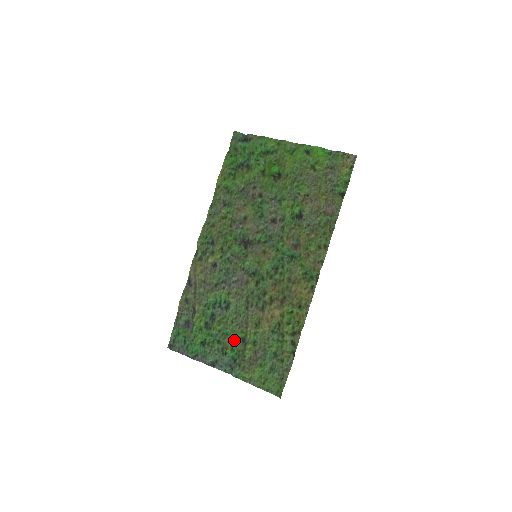
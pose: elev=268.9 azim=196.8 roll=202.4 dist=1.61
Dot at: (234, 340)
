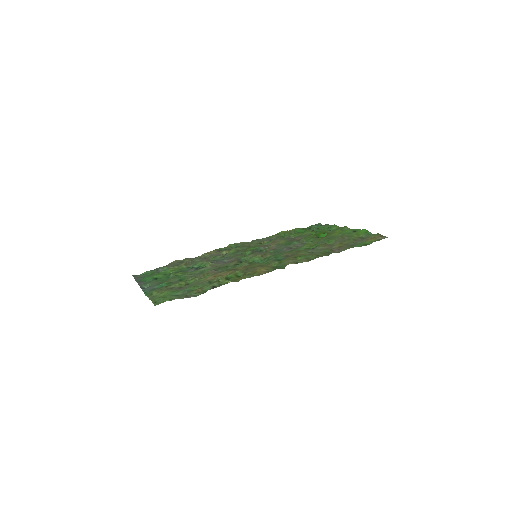
Dot at: (178, 281)
